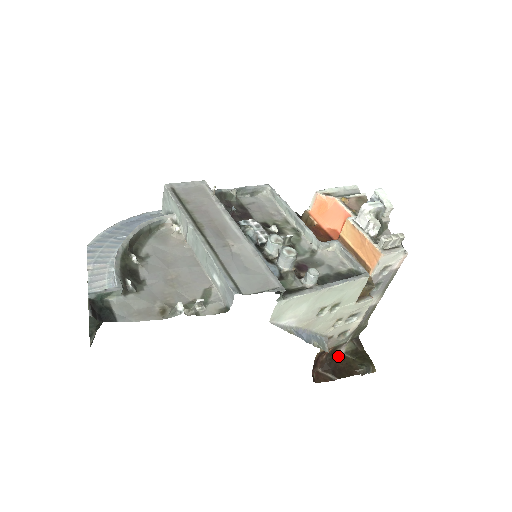
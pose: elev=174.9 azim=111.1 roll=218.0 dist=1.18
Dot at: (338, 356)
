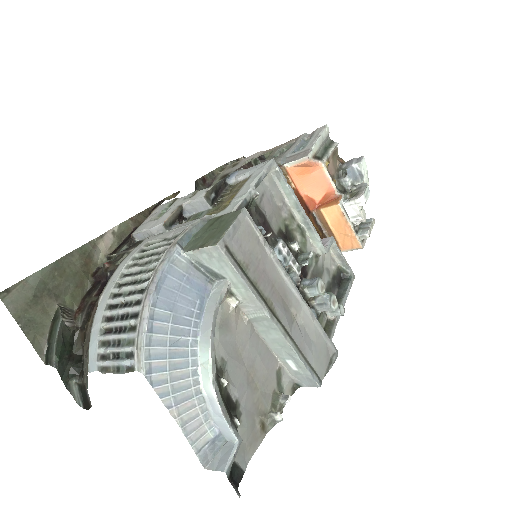
Dot at: occluded
